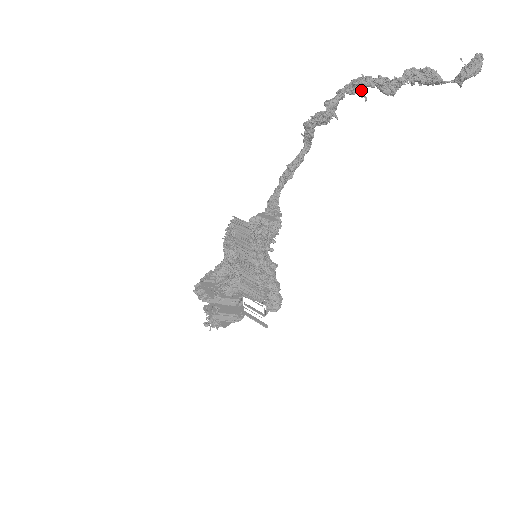
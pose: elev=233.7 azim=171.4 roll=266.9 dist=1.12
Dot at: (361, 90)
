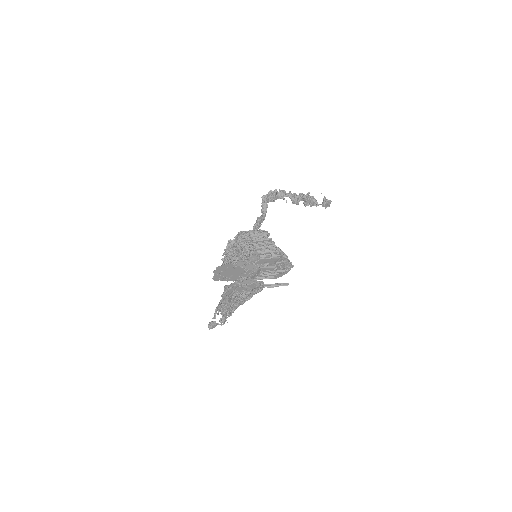
Dot at: (283, 197)
